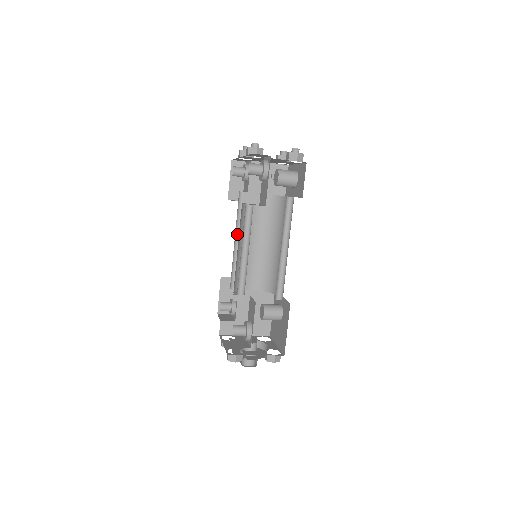
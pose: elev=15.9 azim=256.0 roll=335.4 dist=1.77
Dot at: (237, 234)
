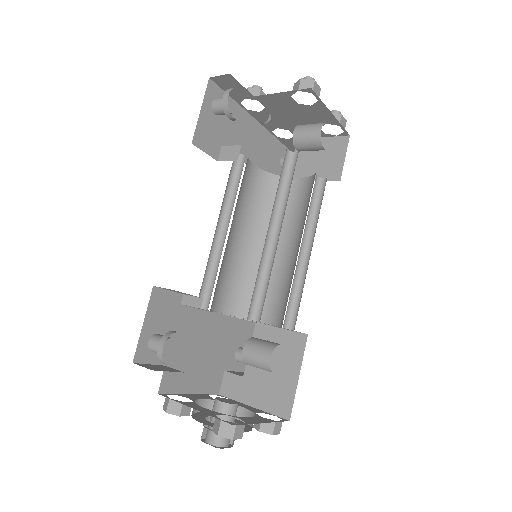
Dot at: occluded
